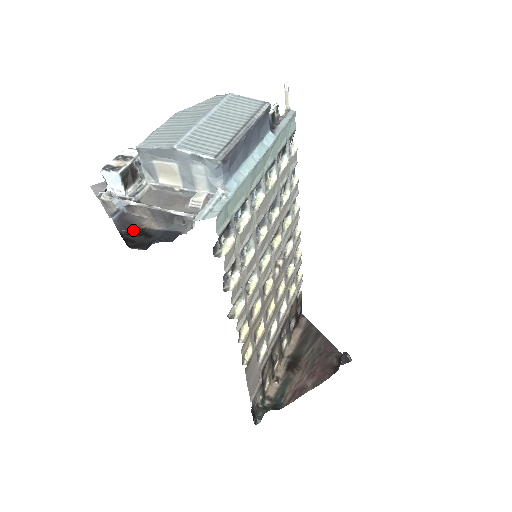
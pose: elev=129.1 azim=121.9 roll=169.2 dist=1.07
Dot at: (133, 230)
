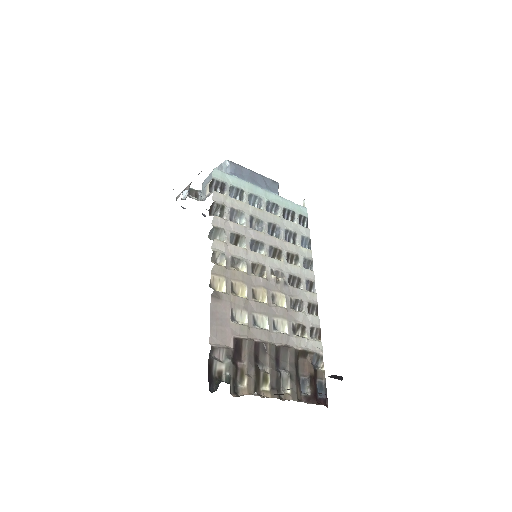
Dot at: occluded
